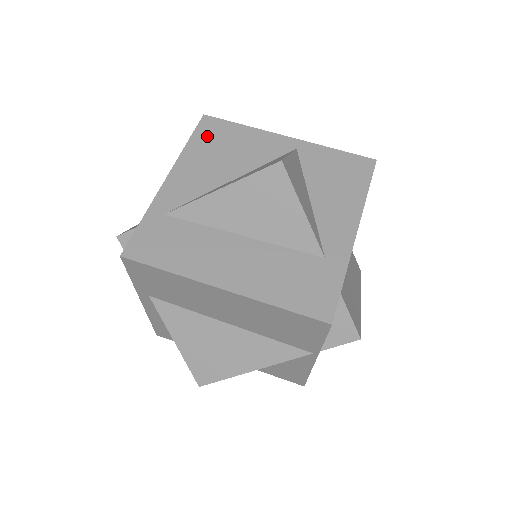
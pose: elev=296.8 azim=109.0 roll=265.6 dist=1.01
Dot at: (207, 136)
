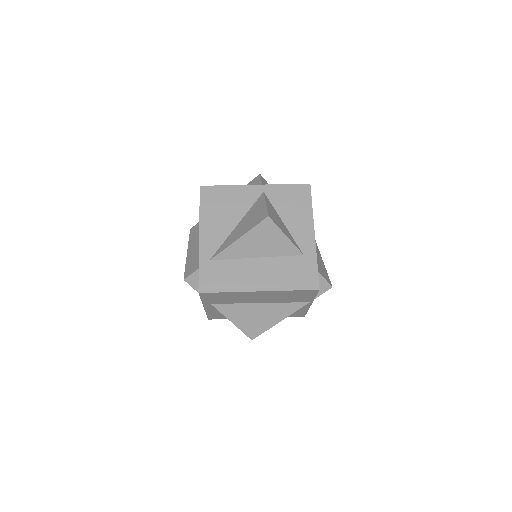
Dot at: (209, 201)
